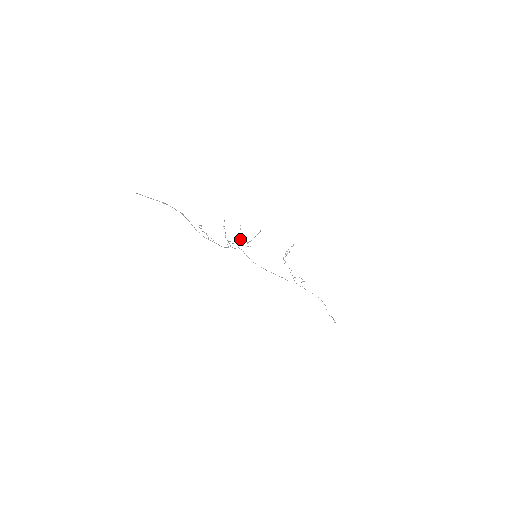
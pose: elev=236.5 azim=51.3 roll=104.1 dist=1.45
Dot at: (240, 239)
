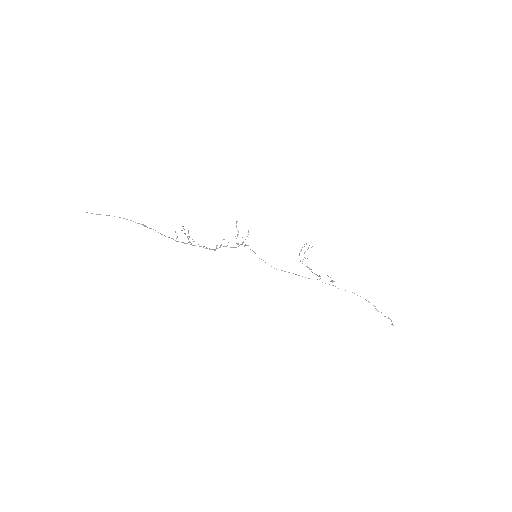
Dot at: occluded
